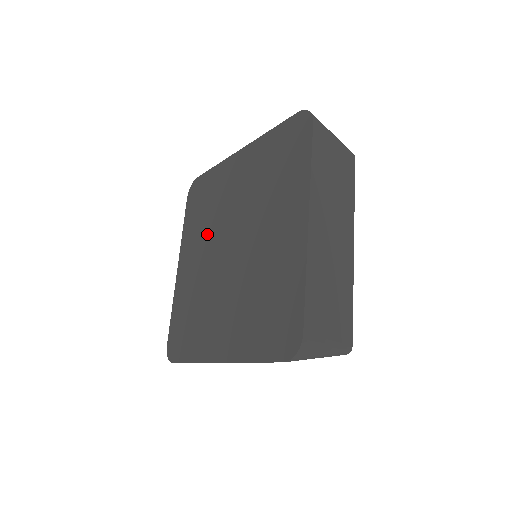
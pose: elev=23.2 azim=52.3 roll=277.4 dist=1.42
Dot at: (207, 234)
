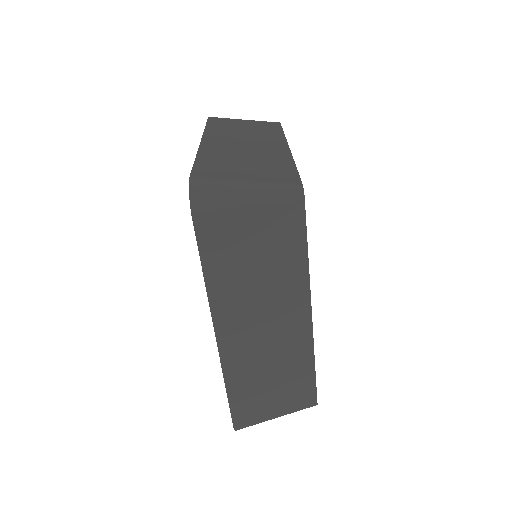
Dot at: occluded
